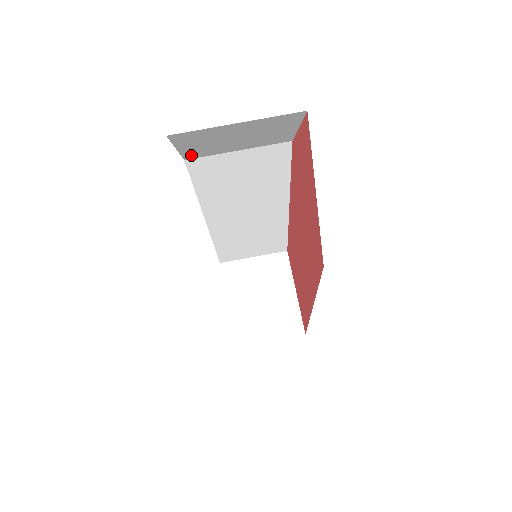
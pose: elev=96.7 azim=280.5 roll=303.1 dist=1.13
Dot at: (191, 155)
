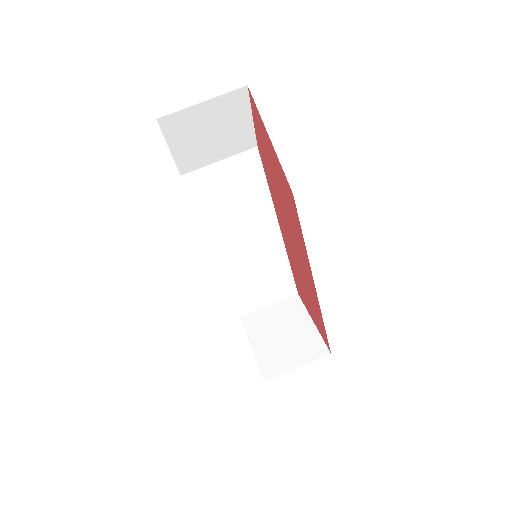
Dot at: (184, 165)
